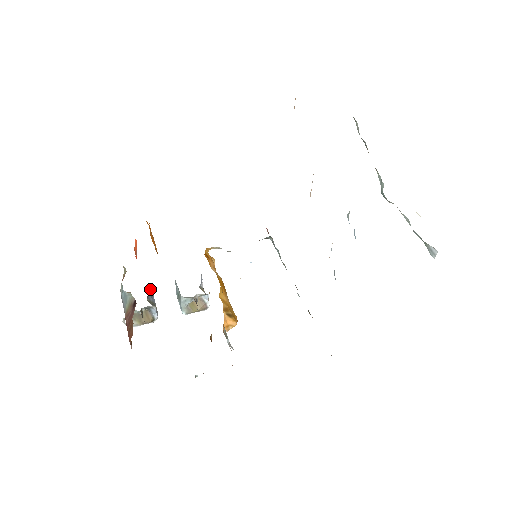
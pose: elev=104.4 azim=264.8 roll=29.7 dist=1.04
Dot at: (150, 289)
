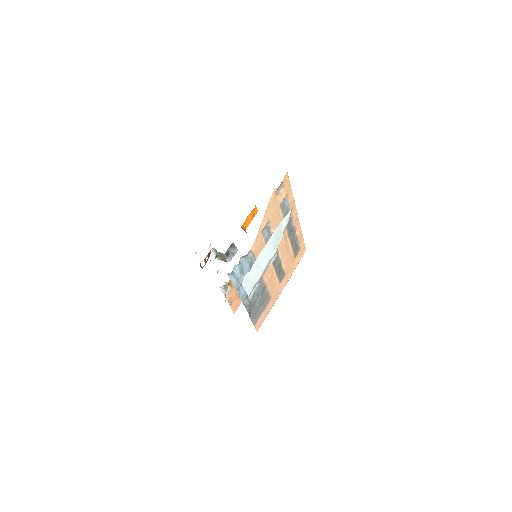
Dot at: (234, 245)
